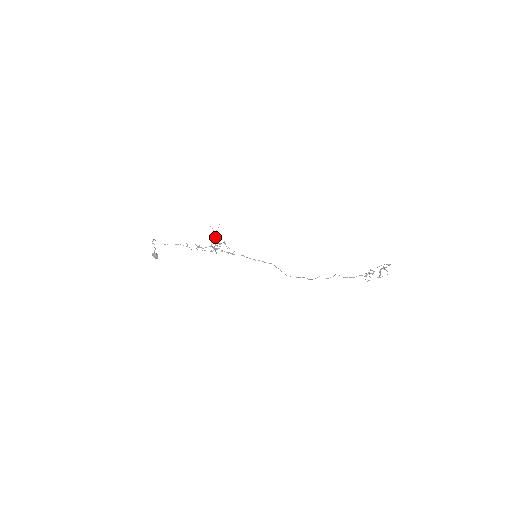
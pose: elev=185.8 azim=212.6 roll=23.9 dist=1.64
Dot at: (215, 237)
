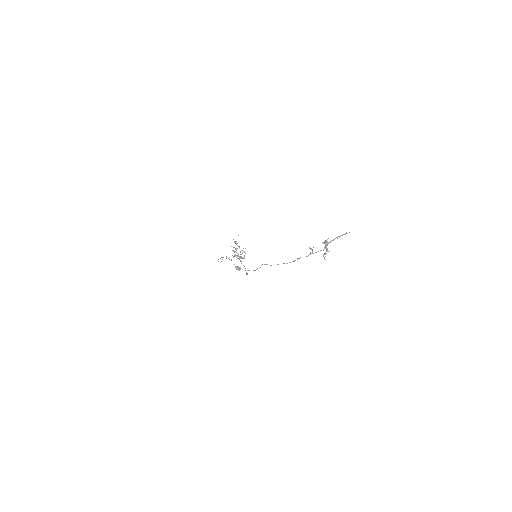
Dot at: (238, 246)
